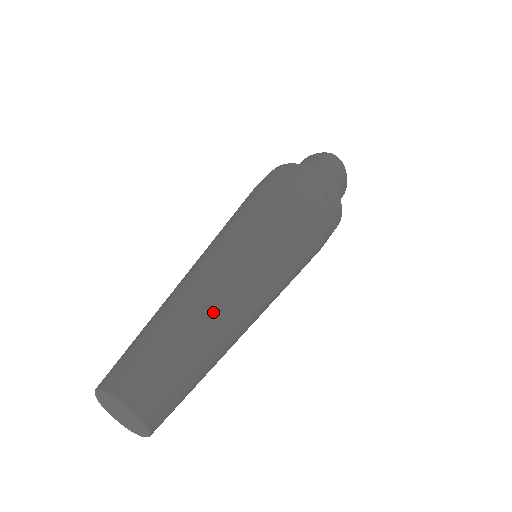
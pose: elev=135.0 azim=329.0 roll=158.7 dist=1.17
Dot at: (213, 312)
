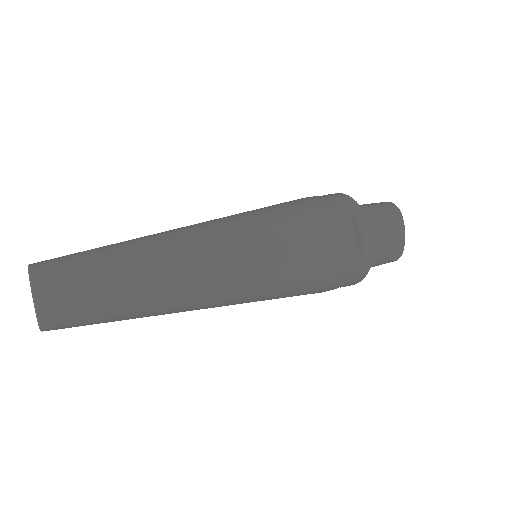
Dot at: (157, 248)
